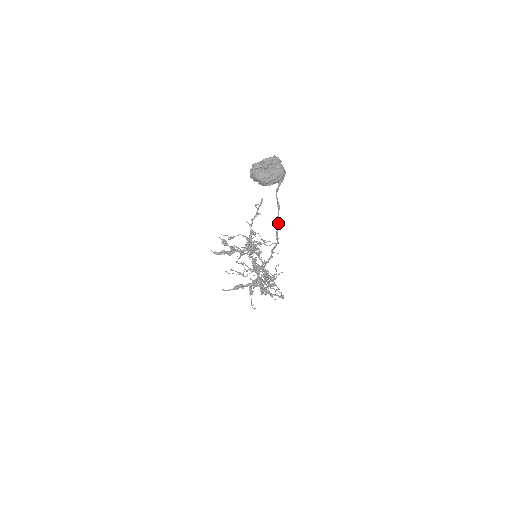
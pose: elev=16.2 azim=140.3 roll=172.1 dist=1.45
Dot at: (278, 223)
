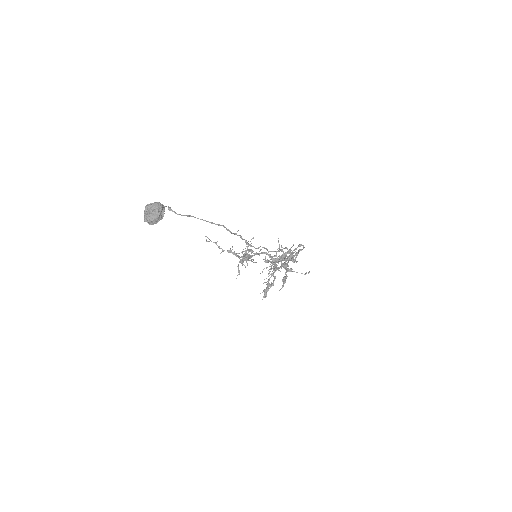
Dot at: (204, 220)
